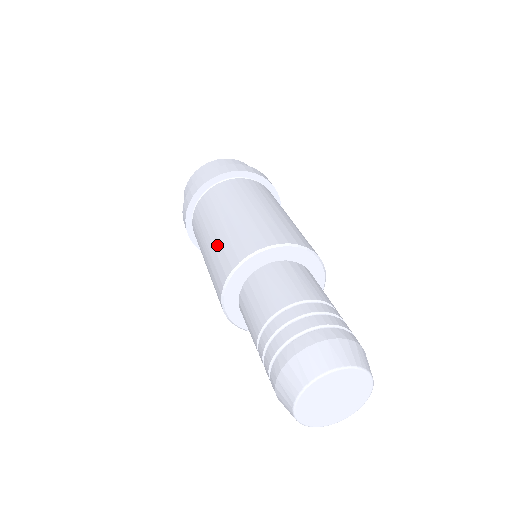
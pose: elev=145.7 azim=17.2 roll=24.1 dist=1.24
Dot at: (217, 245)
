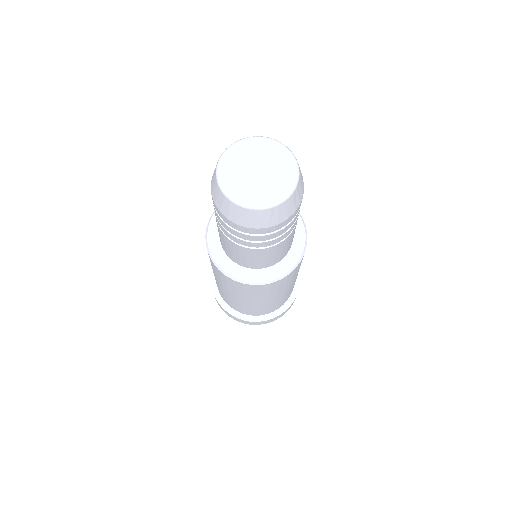
Dot at: occluded
